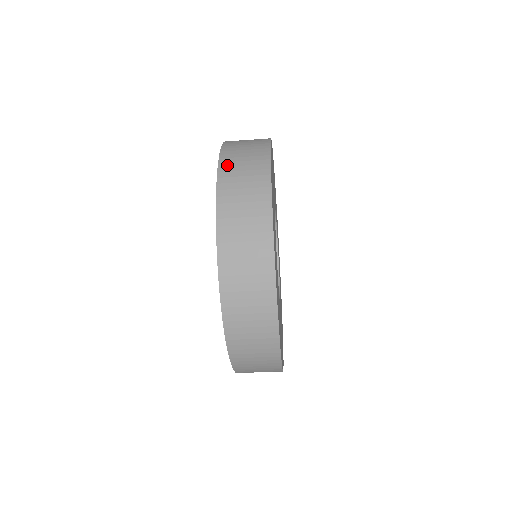
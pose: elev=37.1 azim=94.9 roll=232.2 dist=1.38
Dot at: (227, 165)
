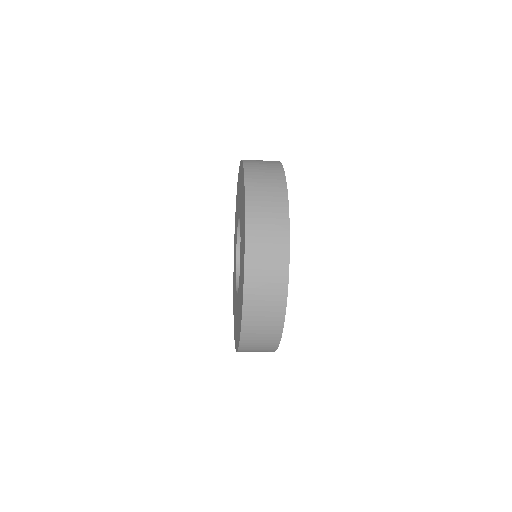
Dot at: (253, 216)
